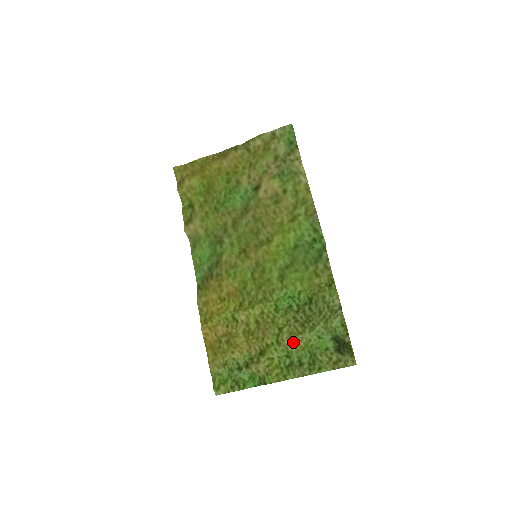
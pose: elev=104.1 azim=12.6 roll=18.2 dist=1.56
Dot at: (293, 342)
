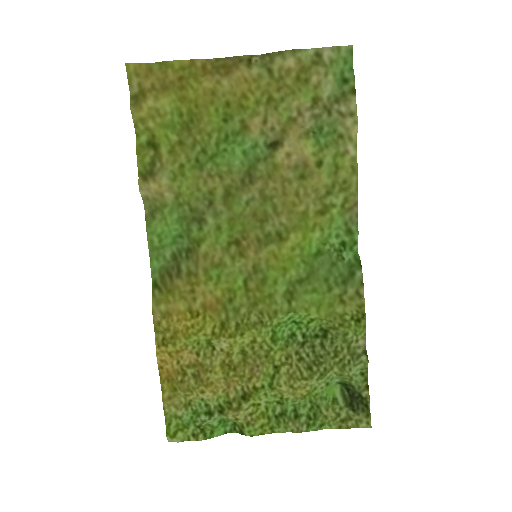
Dot at: (293, 389)
